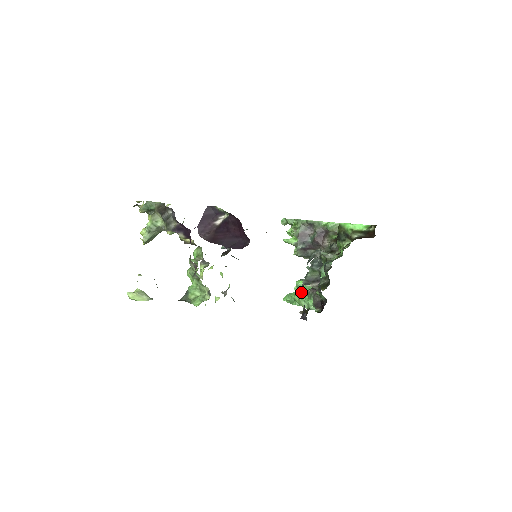
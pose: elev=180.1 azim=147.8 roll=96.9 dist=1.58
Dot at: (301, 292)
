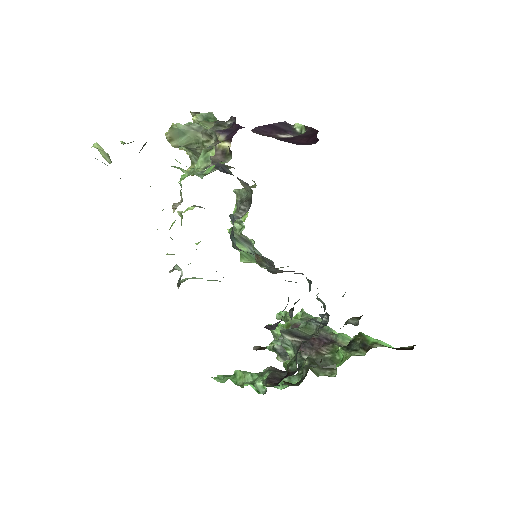
Dot at: occluded
